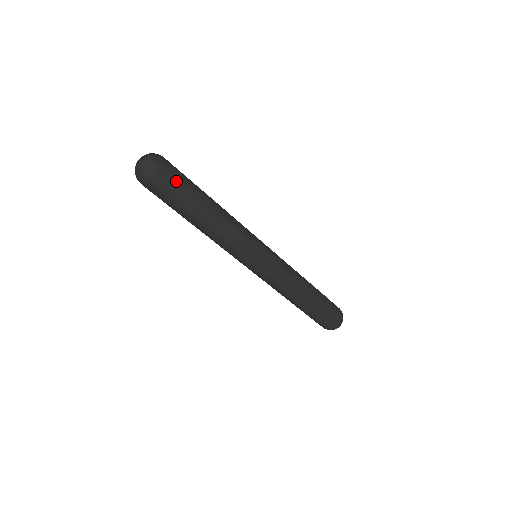
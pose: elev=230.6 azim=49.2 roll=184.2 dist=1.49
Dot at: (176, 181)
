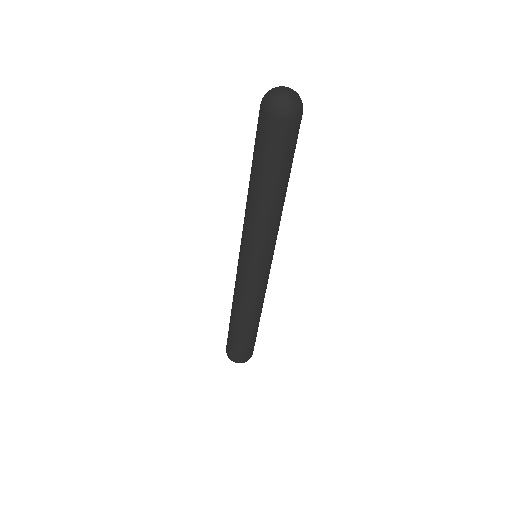
Dot at: (296, 138)
